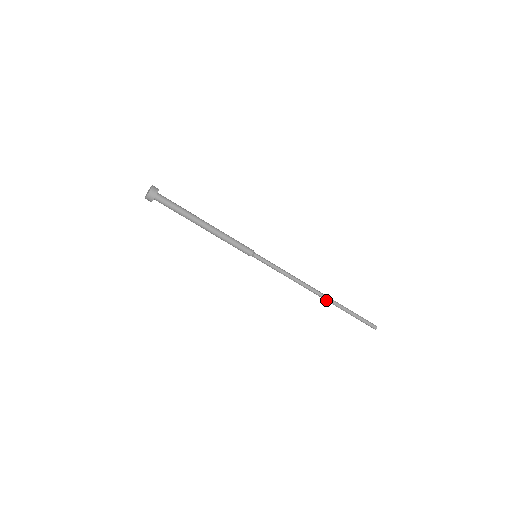
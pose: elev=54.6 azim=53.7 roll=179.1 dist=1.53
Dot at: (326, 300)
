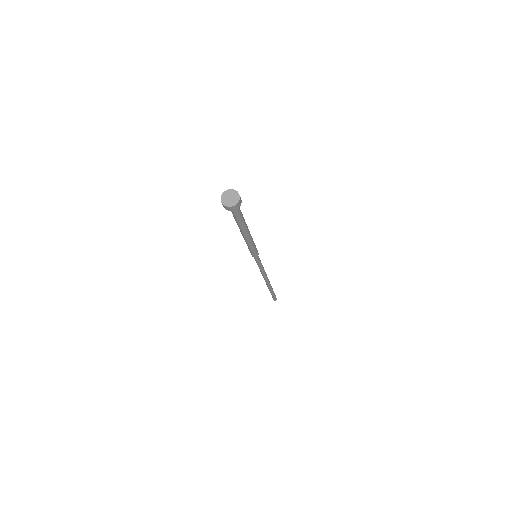
Dot at: (267, 284)
